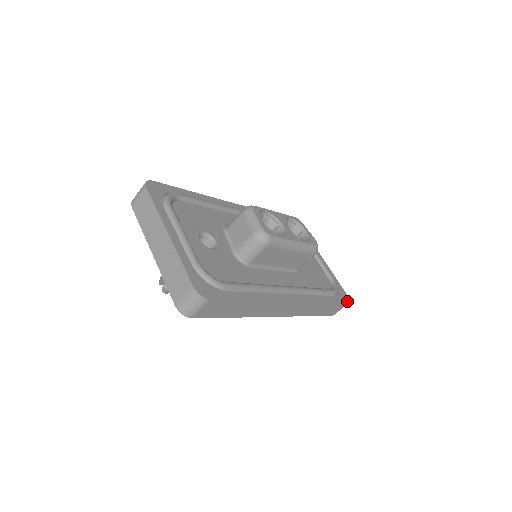
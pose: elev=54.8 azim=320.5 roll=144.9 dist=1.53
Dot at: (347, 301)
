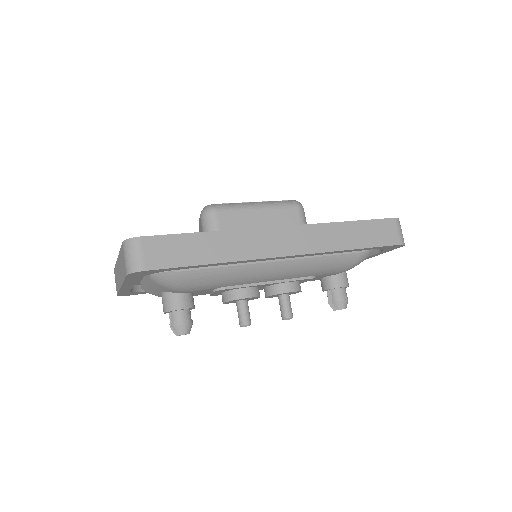
Dot at: (393, 219)
